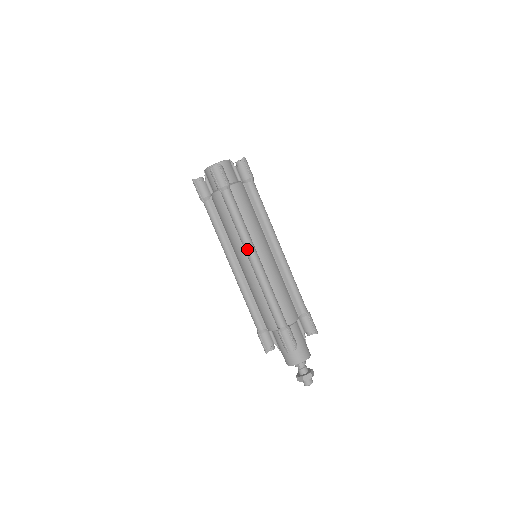
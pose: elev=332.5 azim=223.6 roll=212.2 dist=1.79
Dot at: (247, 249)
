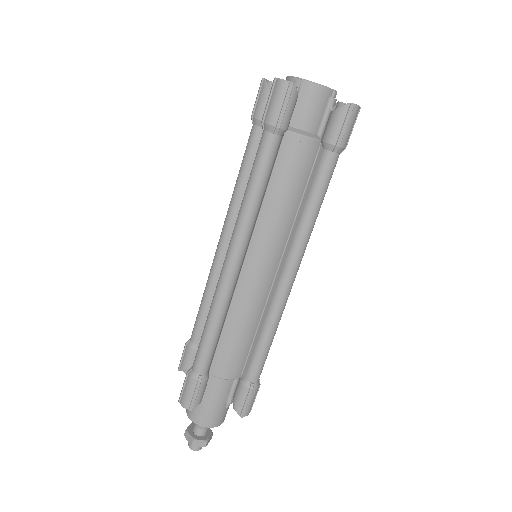
Dot at: (299, 259)
